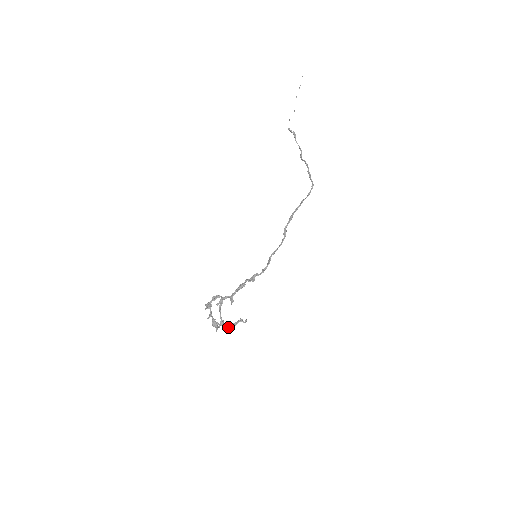
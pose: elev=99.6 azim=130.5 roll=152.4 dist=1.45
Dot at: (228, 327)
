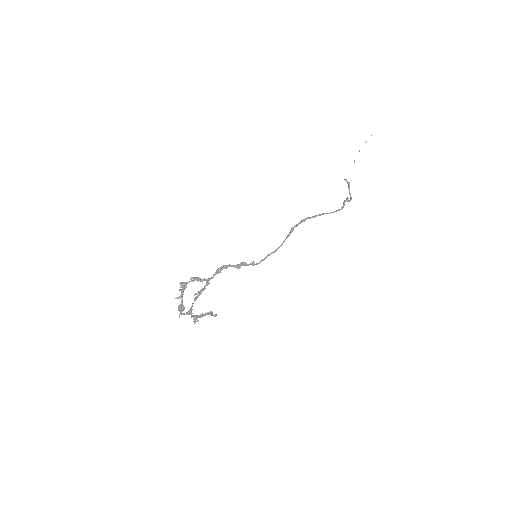
Dot at: (194, 318)
